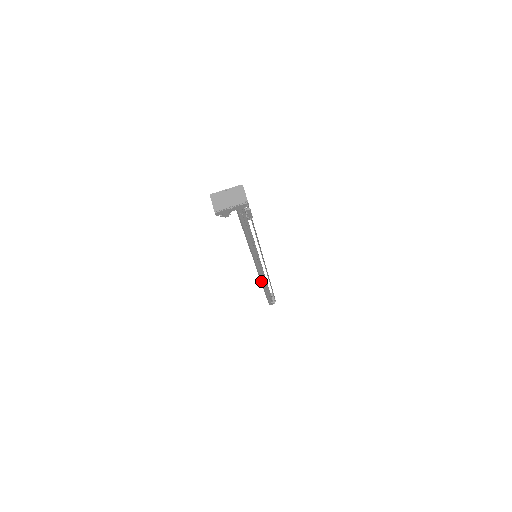
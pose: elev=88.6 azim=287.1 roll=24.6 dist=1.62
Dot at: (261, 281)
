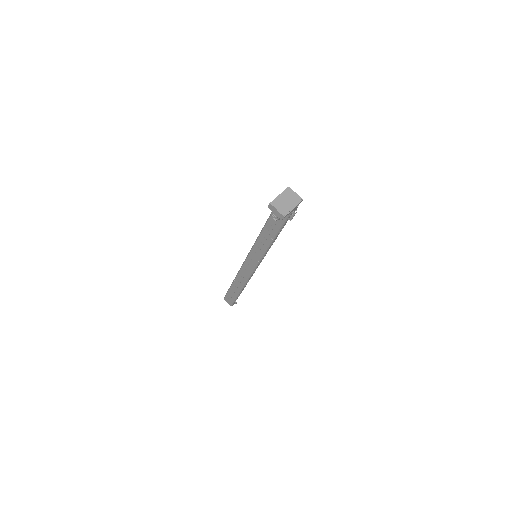
Dot at: (247, 281)
